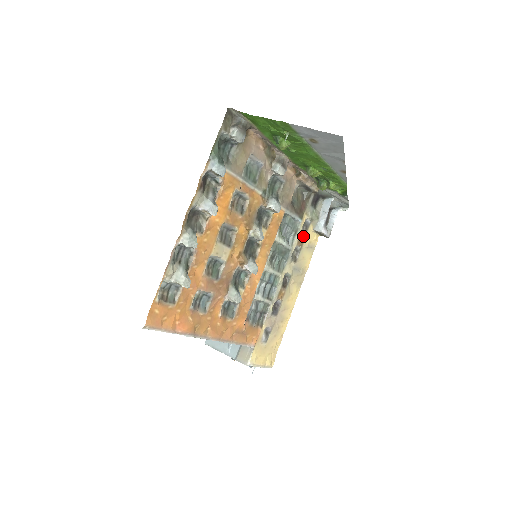
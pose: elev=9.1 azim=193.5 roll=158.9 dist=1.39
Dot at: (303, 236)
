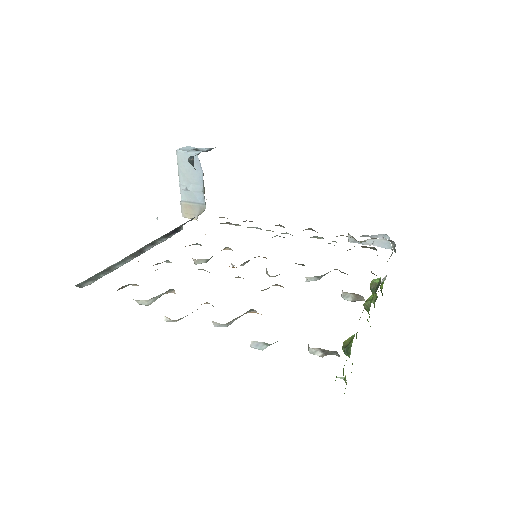
Dot at: occluded
